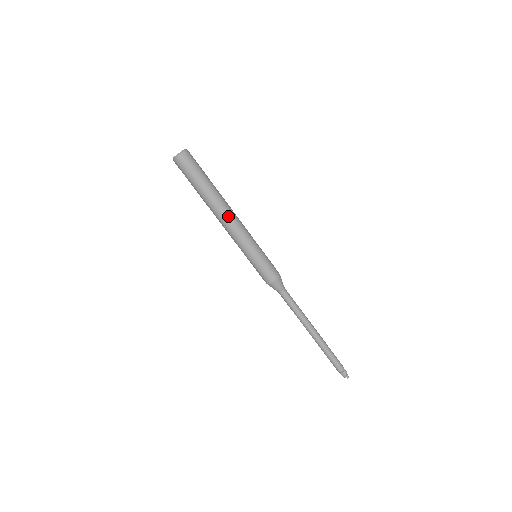
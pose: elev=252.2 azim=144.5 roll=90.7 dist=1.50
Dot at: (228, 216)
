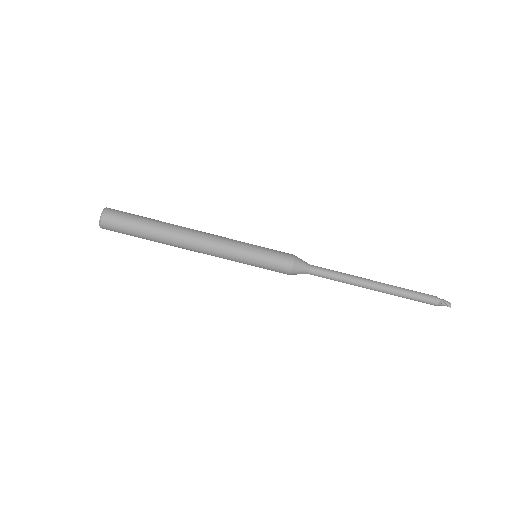
Dot at: (194, 244)
